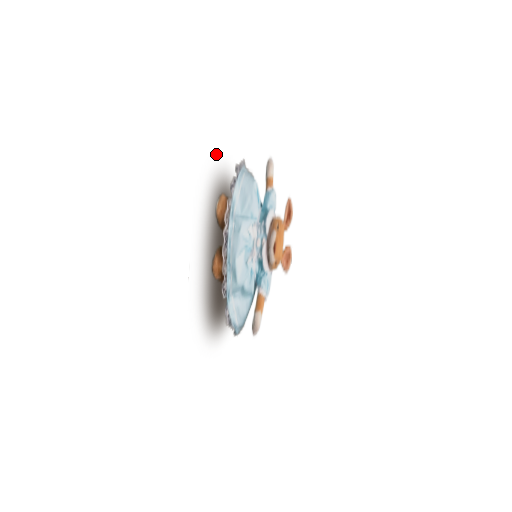
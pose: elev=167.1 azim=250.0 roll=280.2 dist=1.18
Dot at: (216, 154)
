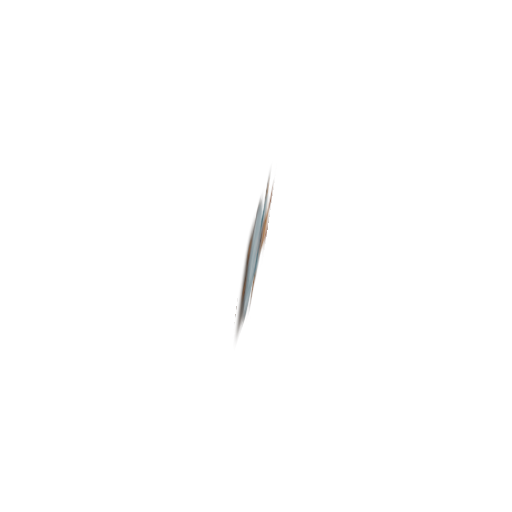
Dot at: (252, 219)
